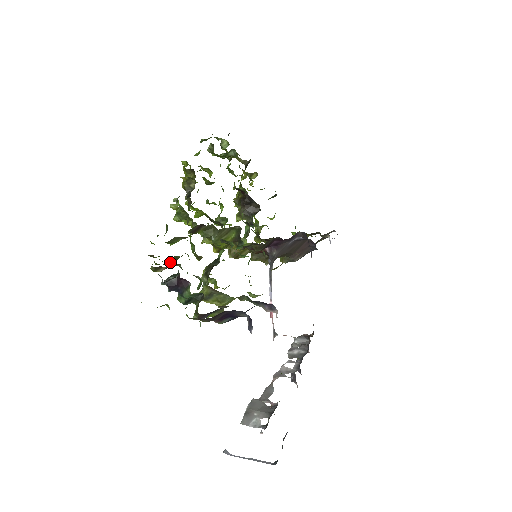
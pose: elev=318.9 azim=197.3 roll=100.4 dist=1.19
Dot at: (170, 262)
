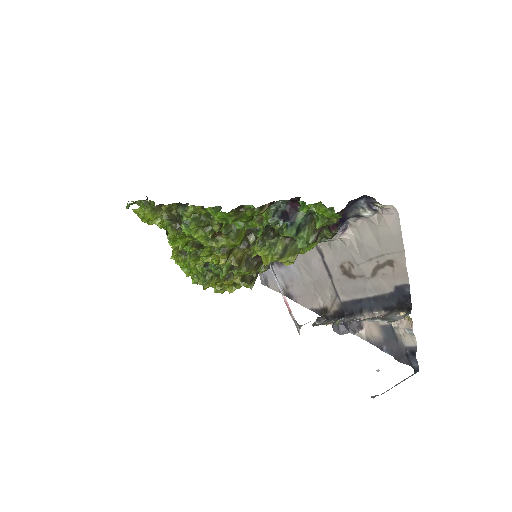
Dot at: (250, 220)
